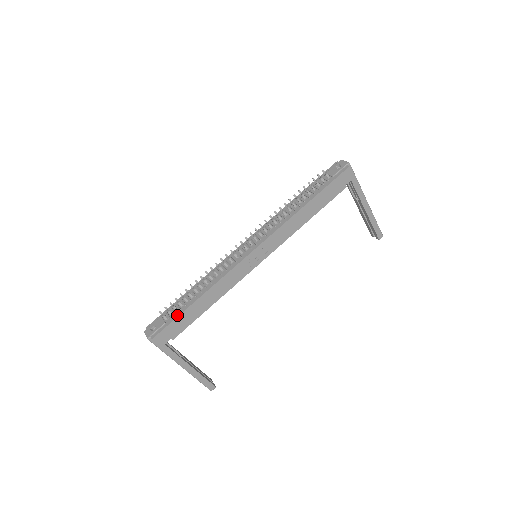
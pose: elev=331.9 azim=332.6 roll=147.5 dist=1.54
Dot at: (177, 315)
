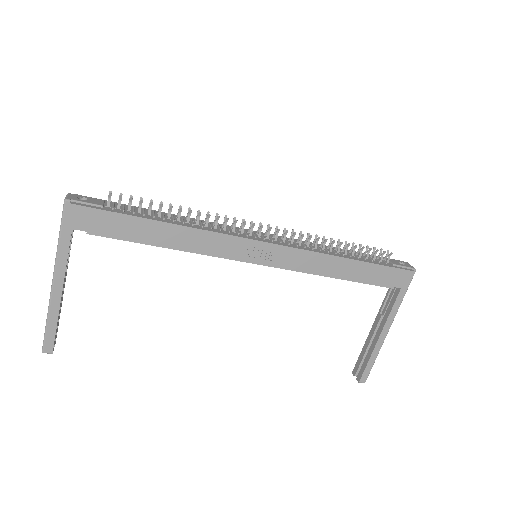
Dot at: (125, 212)
